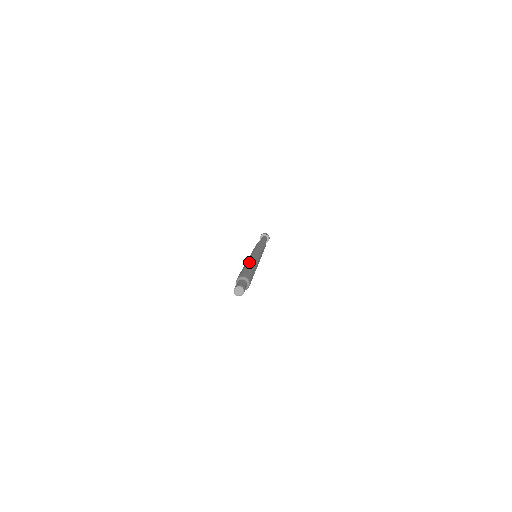
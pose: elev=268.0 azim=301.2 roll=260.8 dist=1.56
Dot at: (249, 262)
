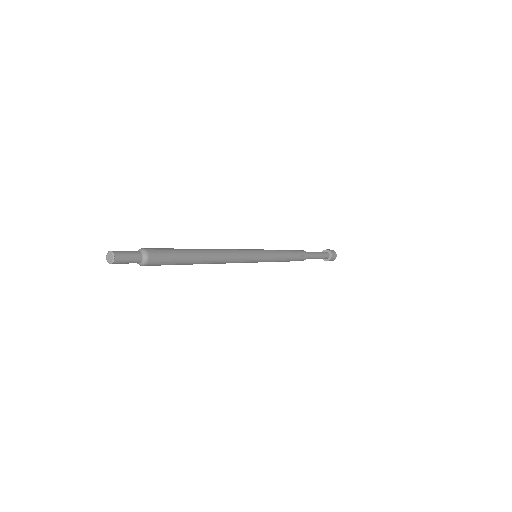
Dot at: (208, 250)
